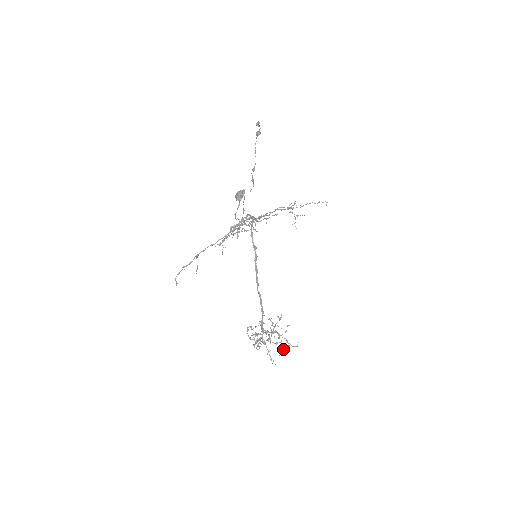
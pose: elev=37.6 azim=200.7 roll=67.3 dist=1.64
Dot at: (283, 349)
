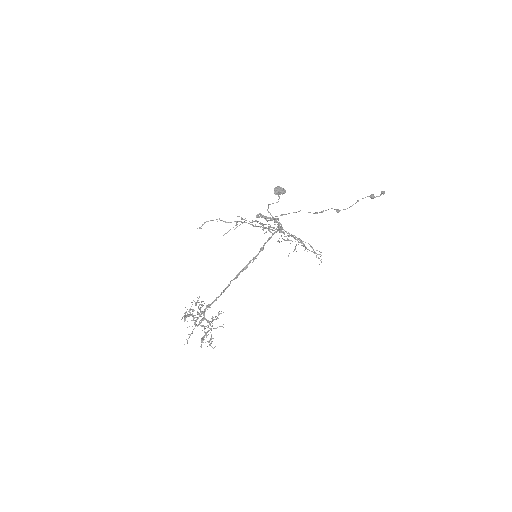
Dot at: (205, 342)
